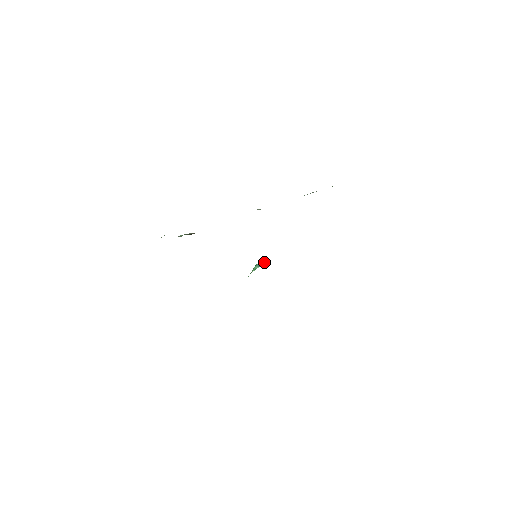
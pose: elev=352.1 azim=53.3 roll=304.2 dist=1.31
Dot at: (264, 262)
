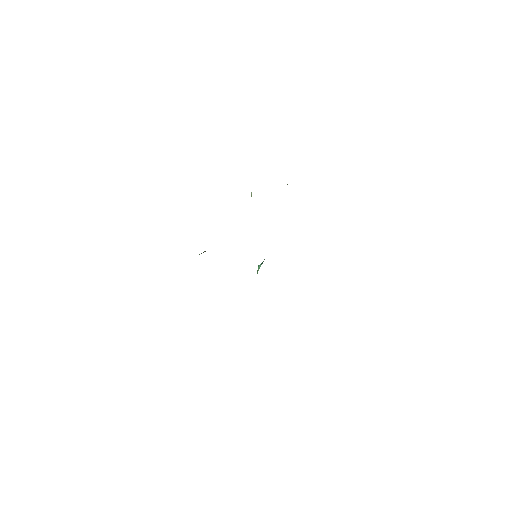
Dot at: occluded
